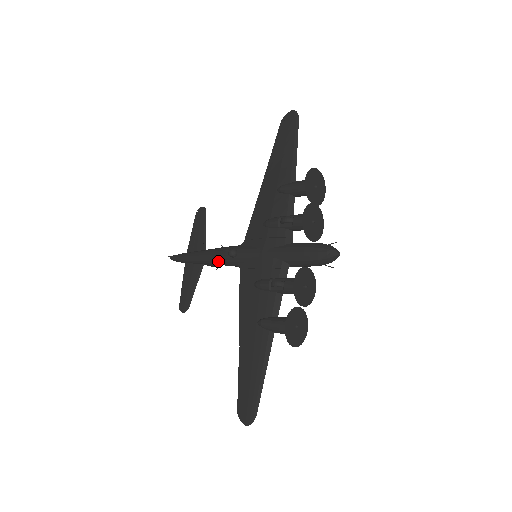
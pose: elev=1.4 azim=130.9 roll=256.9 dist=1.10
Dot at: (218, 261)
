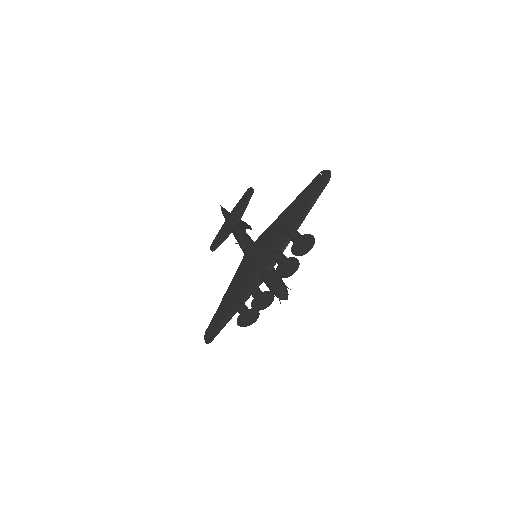
Dot at: (237, 241)
